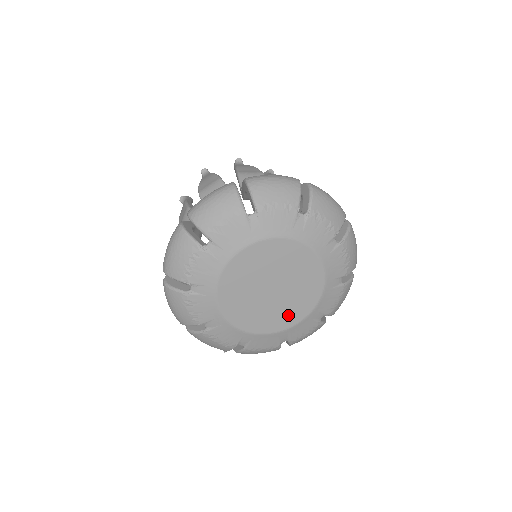
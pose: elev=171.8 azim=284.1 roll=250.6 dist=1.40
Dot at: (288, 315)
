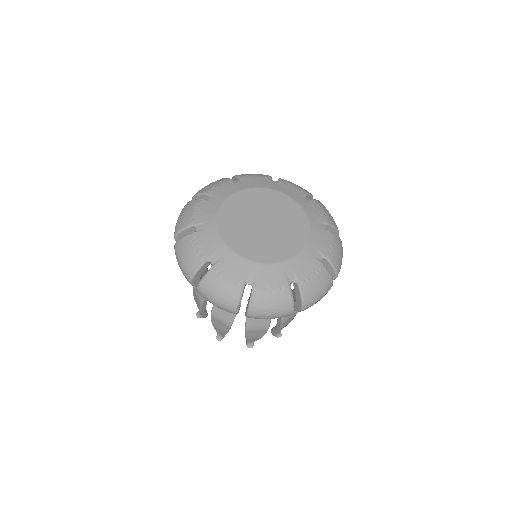
Dot at: (285, 247)
